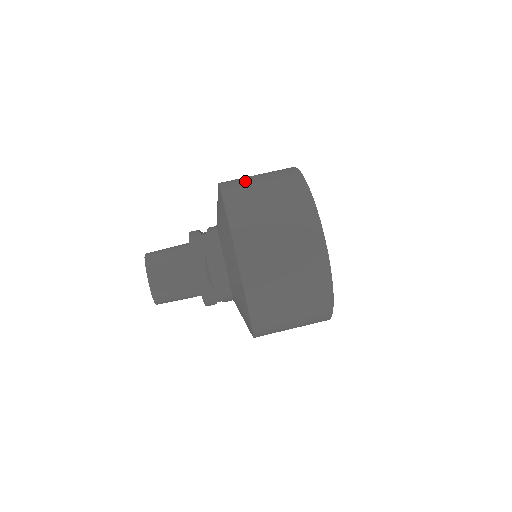
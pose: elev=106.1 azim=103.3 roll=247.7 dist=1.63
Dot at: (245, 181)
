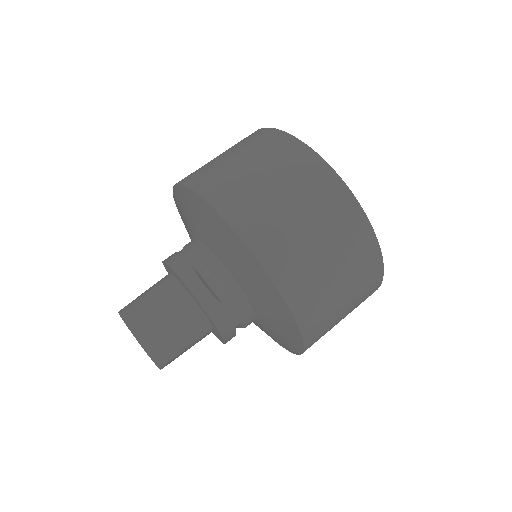
Dot at: occluded
